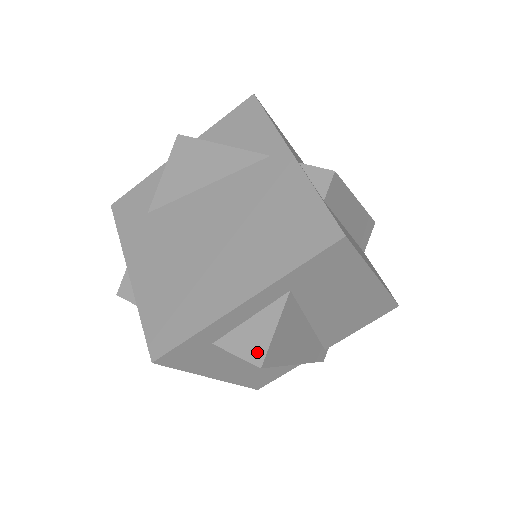
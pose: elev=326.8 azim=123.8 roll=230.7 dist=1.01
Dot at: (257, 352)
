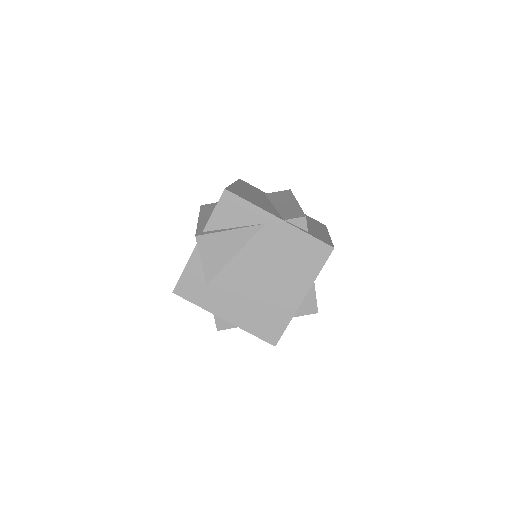
Dot at: (313, 309)
